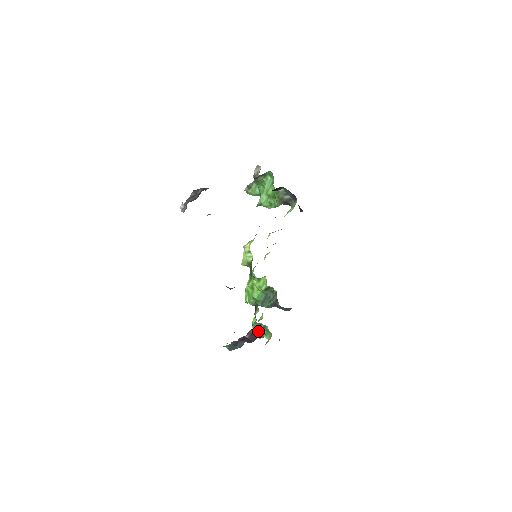
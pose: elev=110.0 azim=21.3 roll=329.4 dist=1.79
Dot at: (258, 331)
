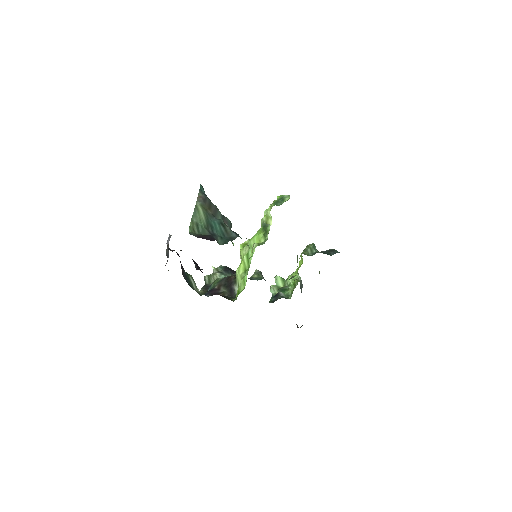
Dot at: occluded
